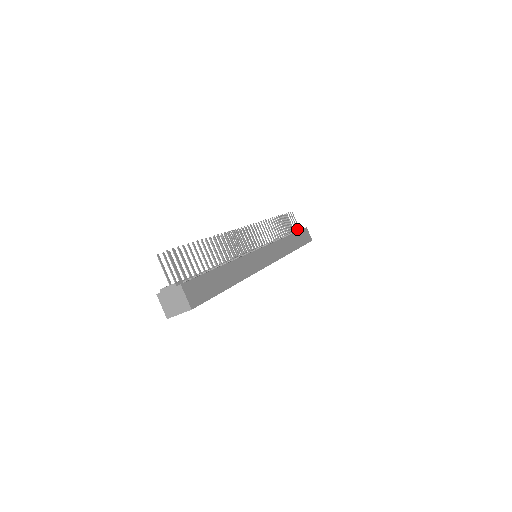
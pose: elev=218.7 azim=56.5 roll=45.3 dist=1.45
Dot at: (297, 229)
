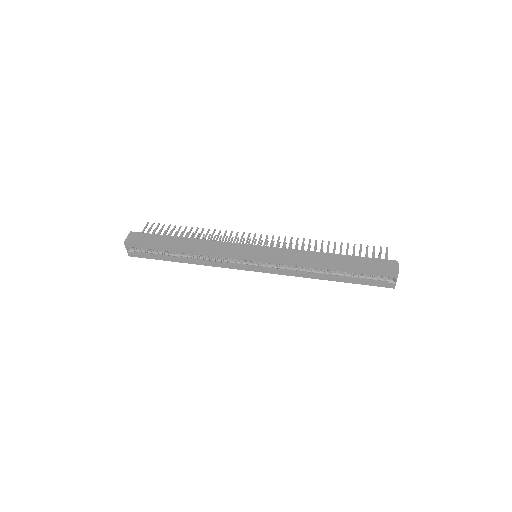
Dot at: occluded
